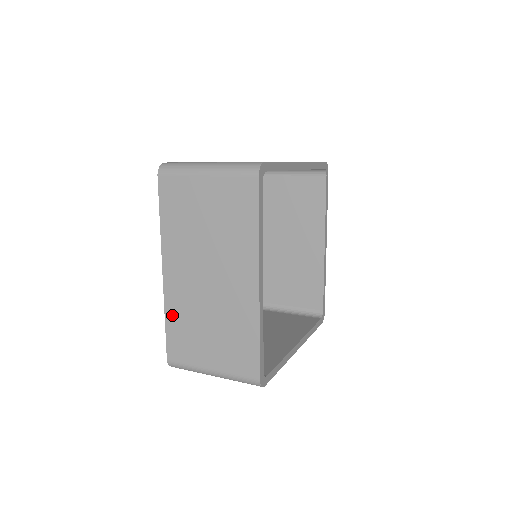
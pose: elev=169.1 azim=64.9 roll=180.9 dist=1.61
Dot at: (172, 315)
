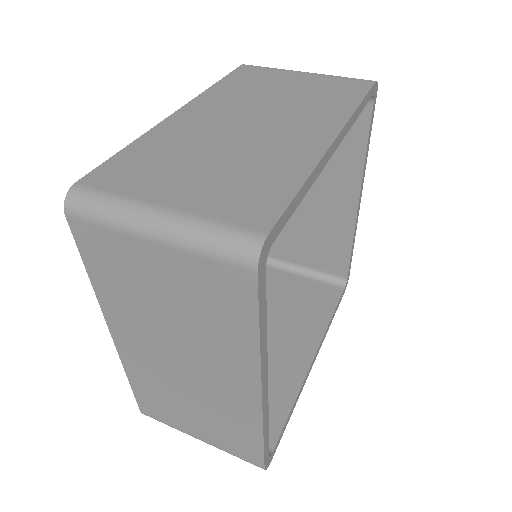
Dot at: (137, 379)
